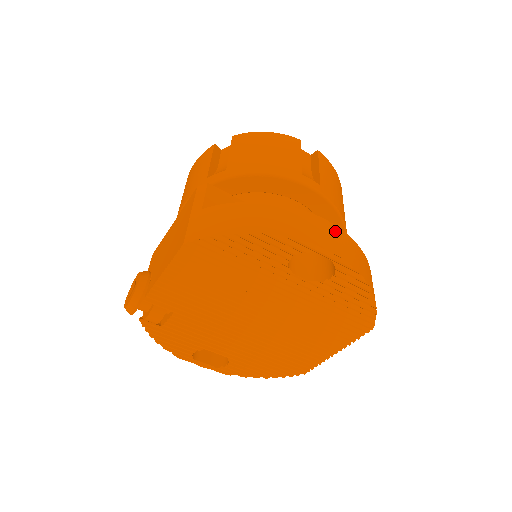
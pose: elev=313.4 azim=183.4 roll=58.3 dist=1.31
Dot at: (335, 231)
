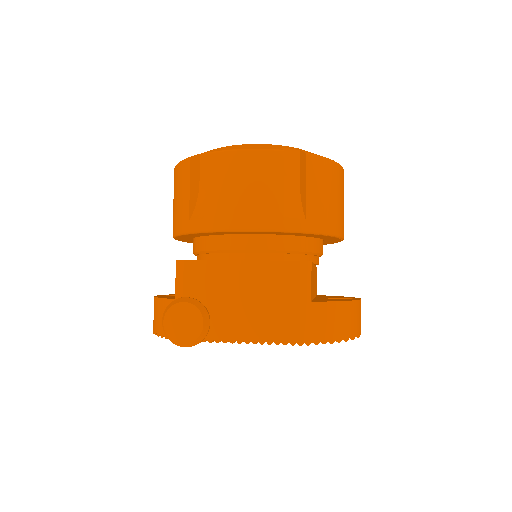
Dot at: occluded
